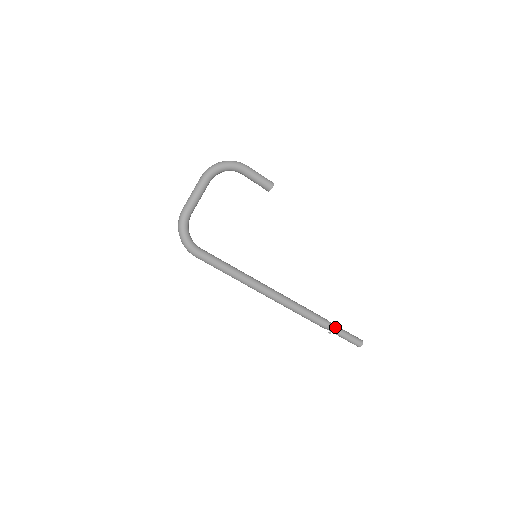
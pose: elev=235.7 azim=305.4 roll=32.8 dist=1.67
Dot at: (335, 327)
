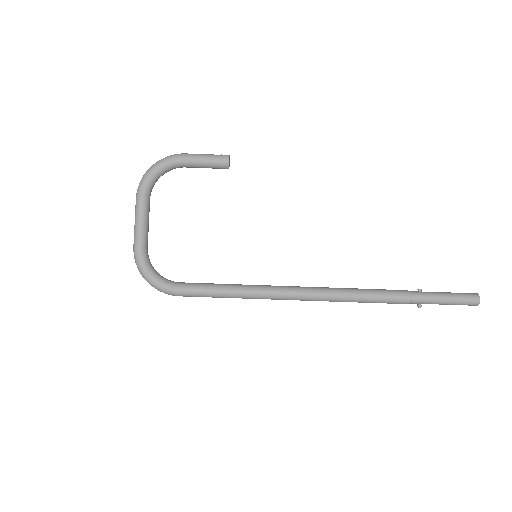
Dot at: (422, 295)
